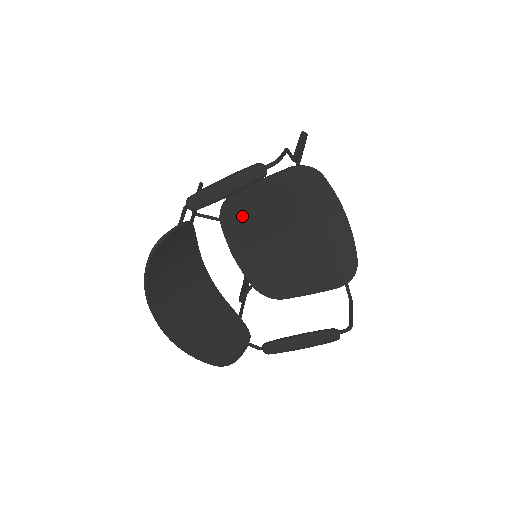
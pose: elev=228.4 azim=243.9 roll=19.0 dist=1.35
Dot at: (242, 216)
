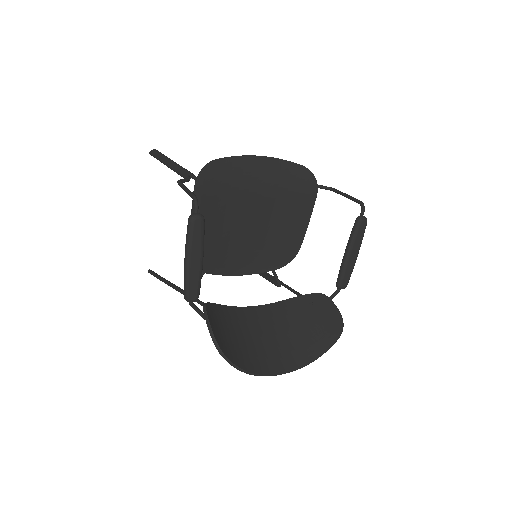
Dot at: (212, 251)
